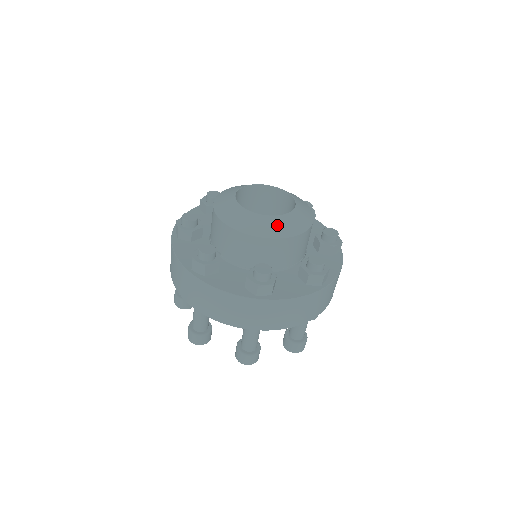
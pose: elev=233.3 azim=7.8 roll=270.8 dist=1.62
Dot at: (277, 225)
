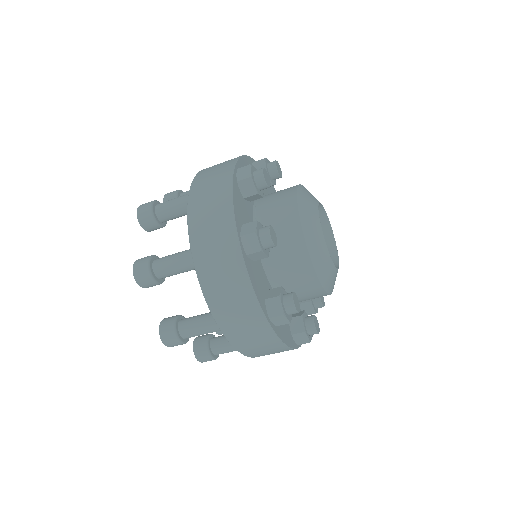
Dot at: (329, 273)
